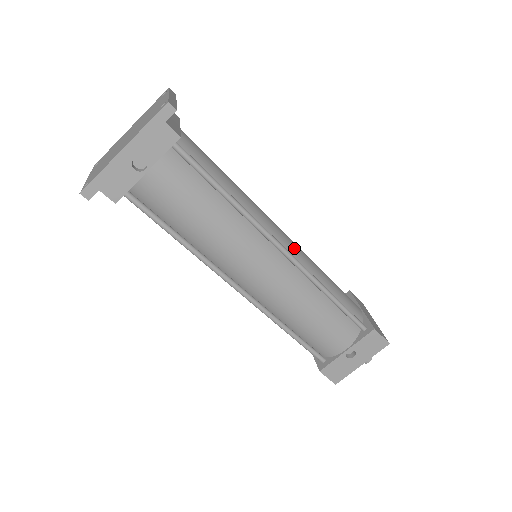
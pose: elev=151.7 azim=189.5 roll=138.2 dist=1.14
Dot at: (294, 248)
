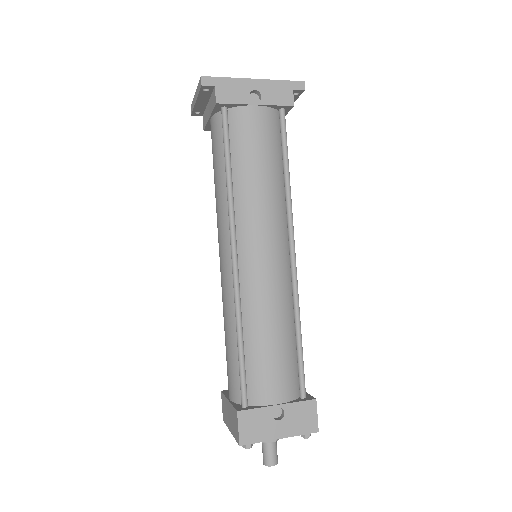
Dot at: occluded
